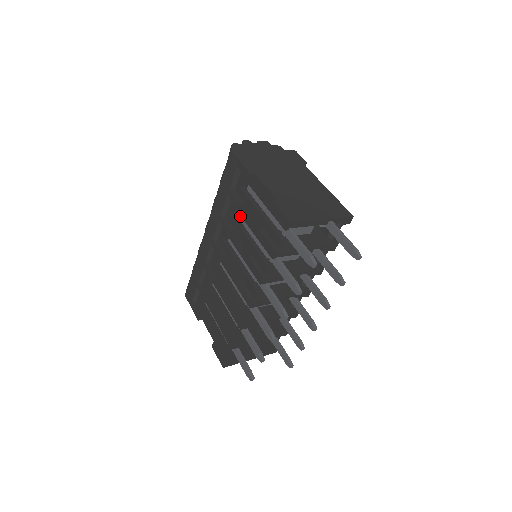
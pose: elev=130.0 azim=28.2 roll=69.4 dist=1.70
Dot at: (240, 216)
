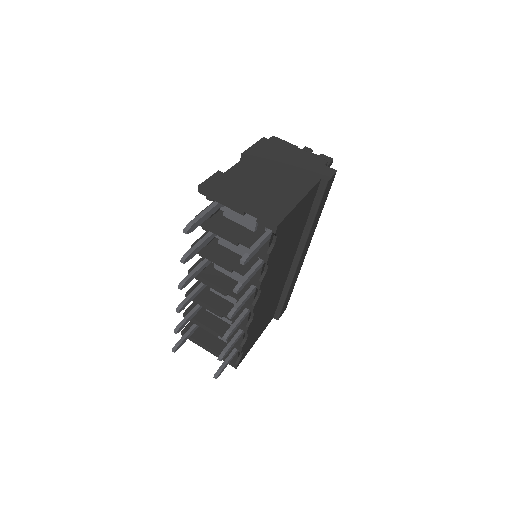
Dot at: occluded
